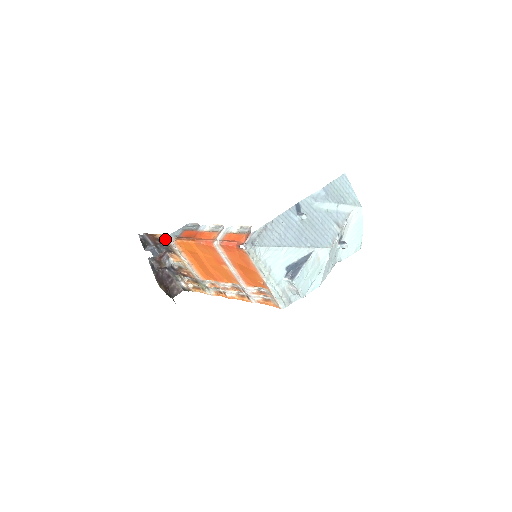
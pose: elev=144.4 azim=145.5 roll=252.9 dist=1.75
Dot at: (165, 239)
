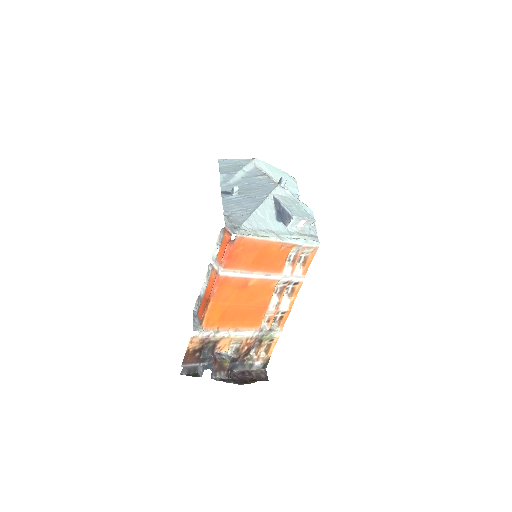
Dot at: (197, 340)
